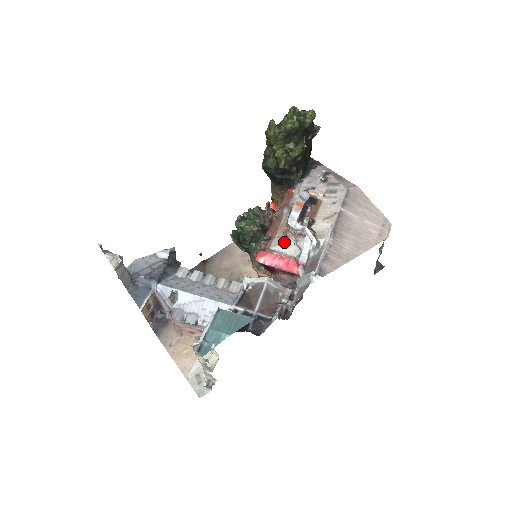
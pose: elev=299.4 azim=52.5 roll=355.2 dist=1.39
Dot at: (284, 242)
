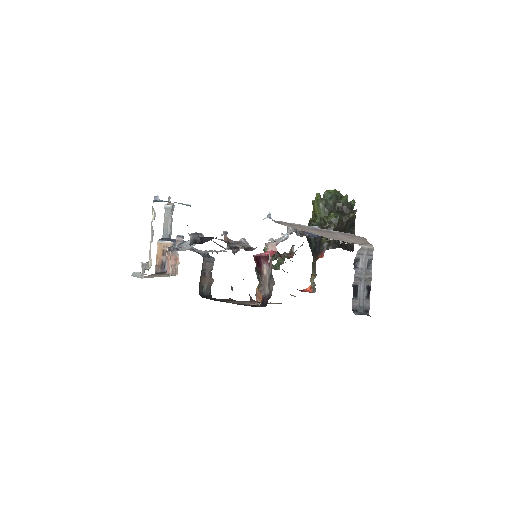
Dot at: occluded
